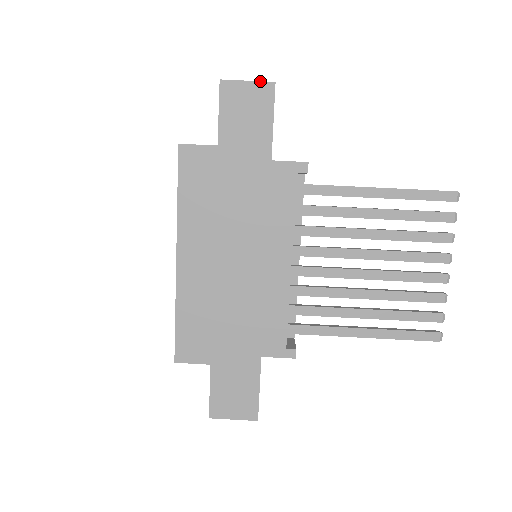
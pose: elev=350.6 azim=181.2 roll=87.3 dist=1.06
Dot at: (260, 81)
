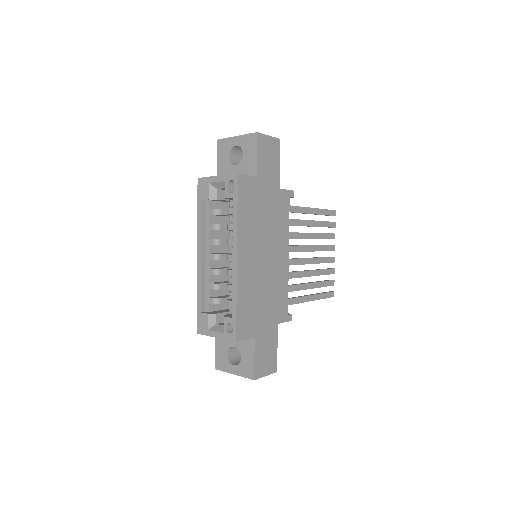
Dot at: (274, 137)
